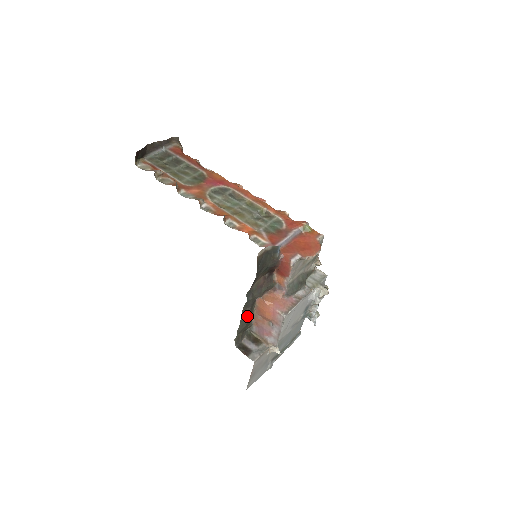
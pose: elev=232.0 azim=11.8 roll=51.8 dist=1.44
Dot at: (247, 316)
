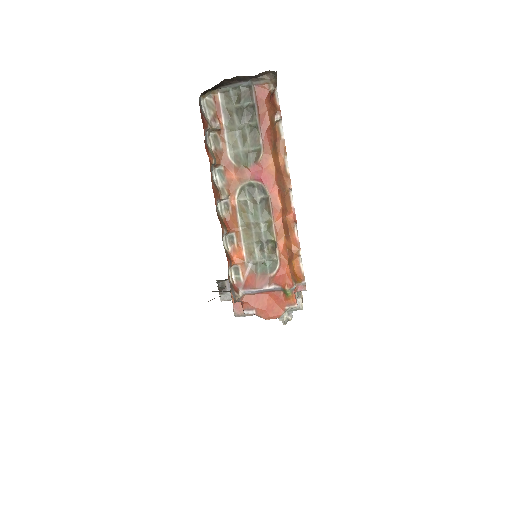
Dot at: (221, 287)
